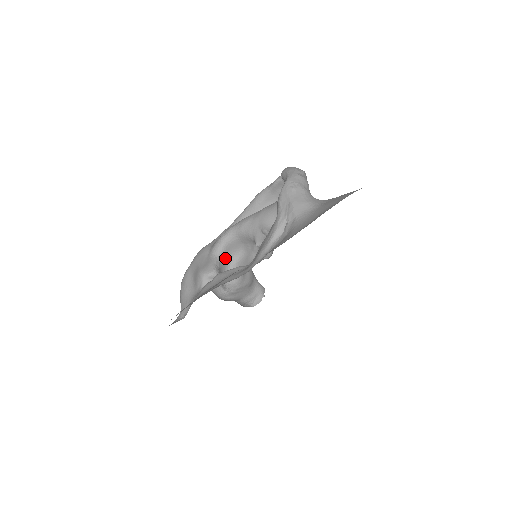
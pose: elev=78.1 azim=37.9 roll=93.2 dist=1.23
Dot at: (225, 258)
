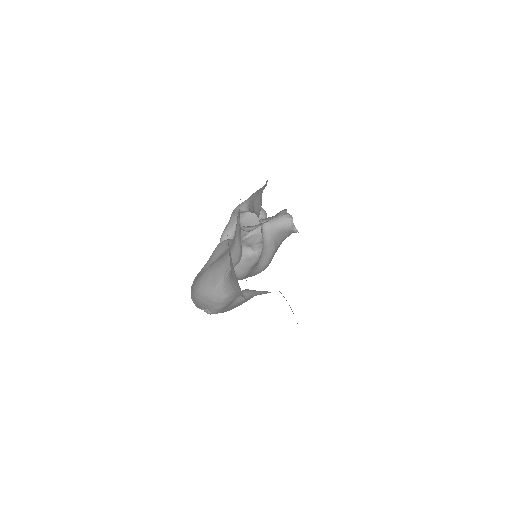
Dot at: occluded
